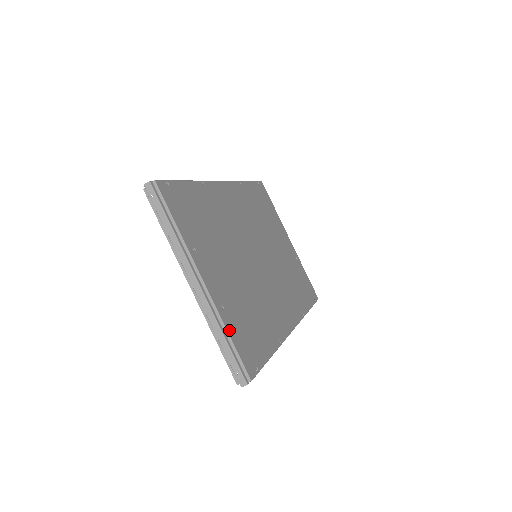
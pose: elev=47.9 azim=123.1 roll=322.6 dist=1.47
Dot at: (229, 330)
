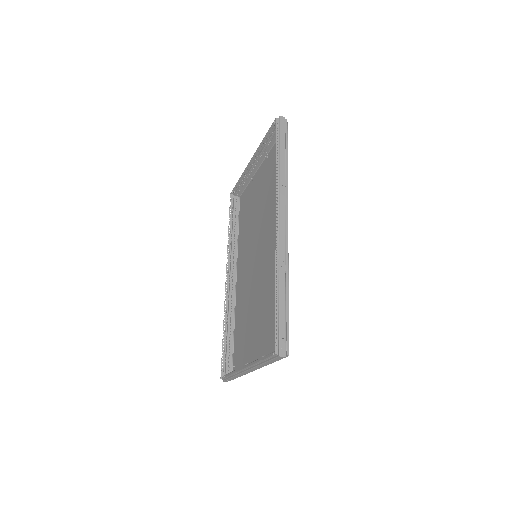
Dot at: occluded
